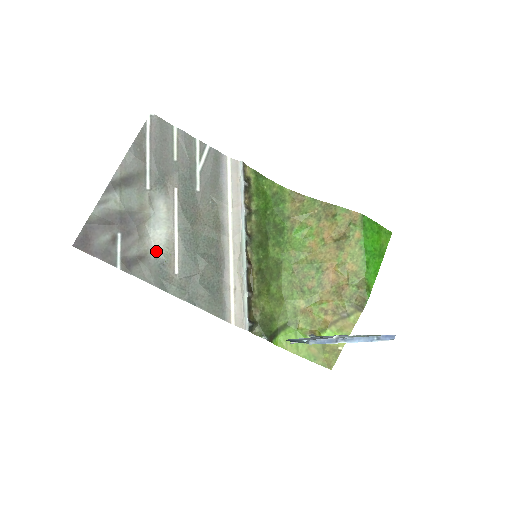
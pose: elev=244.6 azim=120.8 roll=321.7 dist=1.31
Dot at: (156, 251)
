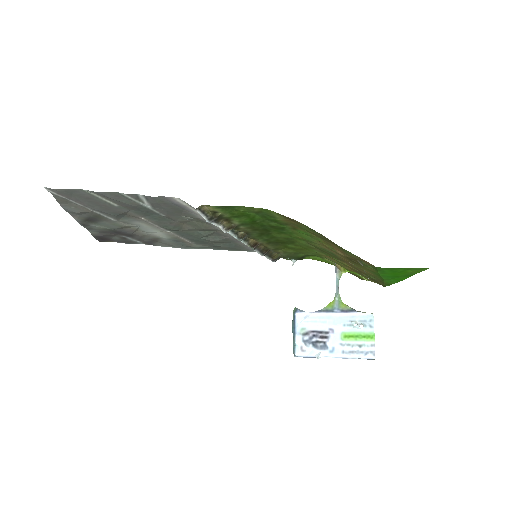
Dot at: (163, 238)
